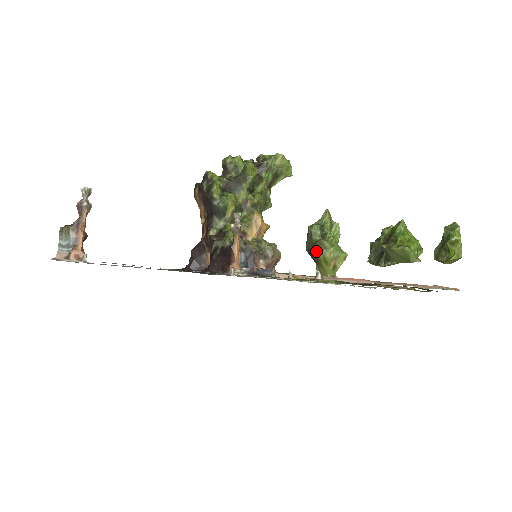
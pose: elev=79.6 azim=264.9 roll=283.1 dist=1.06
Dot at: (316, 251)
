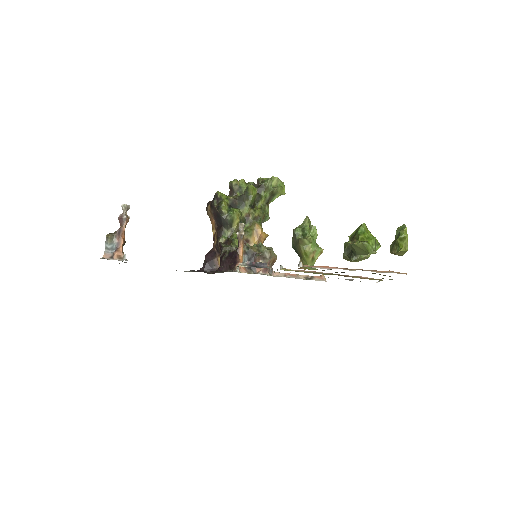
Dot at: (299, 247)
